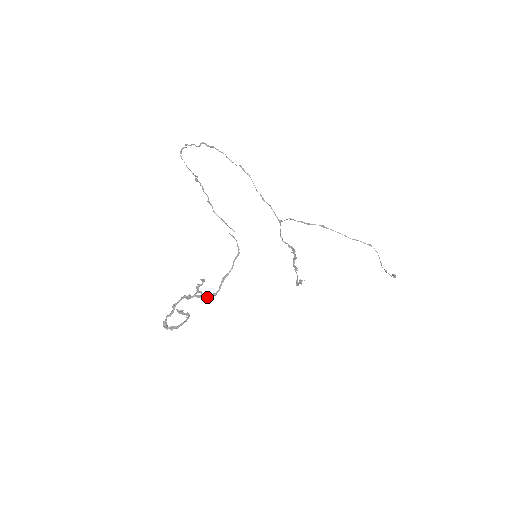
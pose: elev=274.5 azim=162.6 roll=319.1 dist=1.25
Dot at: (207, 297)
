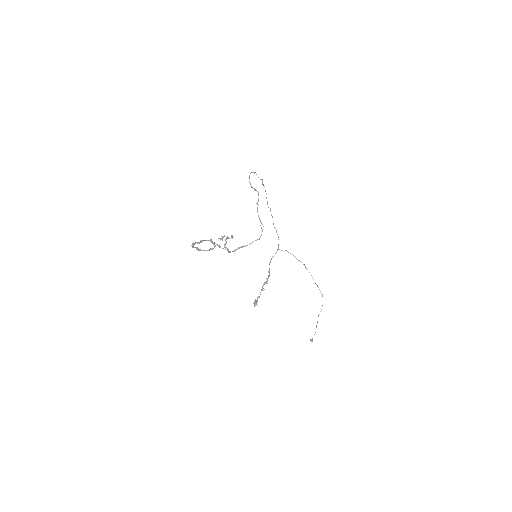
Dot at: occluded
